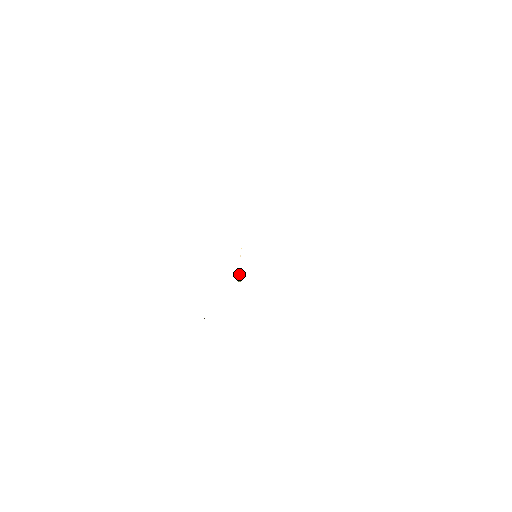
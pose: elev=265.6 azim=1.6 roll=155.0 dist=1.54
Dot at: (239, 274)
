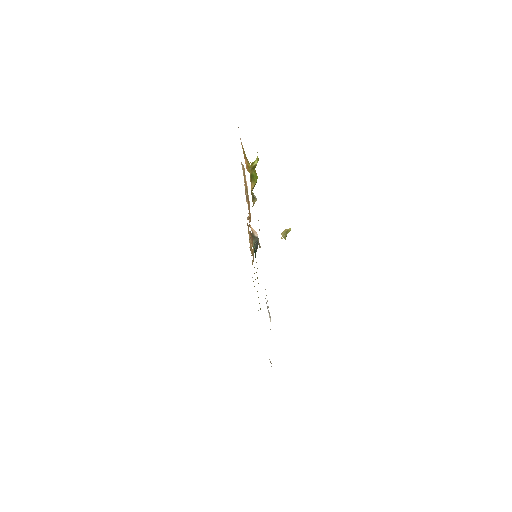
Dot at: occluded
